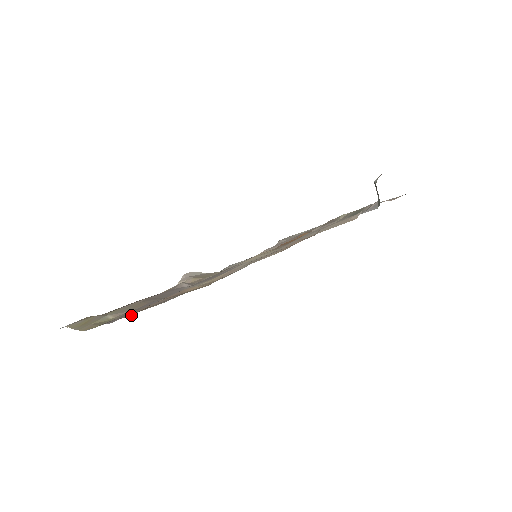
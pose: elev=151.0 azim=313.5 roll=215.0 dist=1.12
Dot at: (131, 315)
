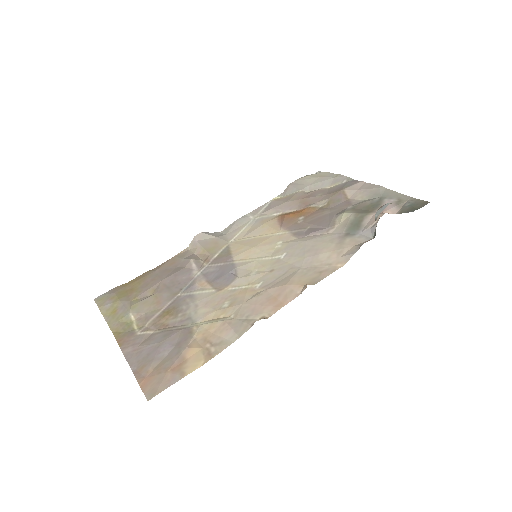
Dot at: (145, 393)
